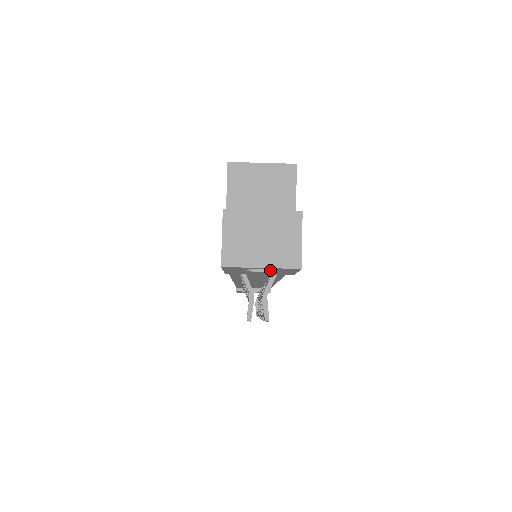
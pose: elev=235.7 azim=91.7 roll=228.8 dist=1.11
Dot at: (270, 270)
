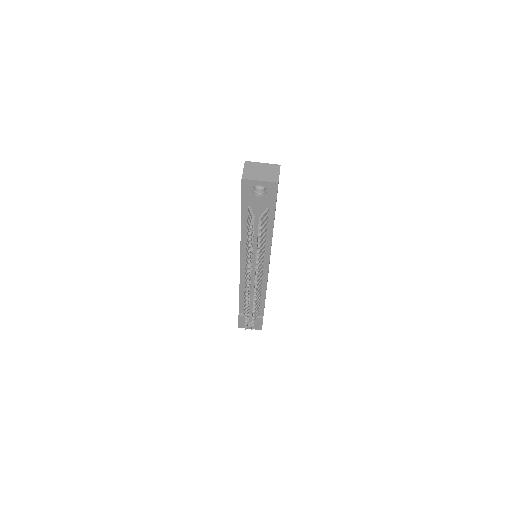
Dot at: (264, 195)
